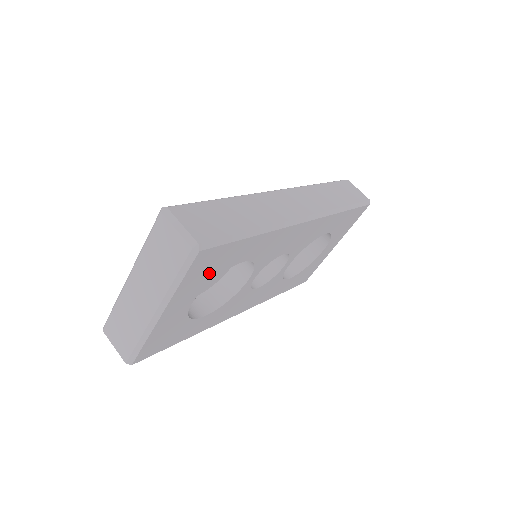
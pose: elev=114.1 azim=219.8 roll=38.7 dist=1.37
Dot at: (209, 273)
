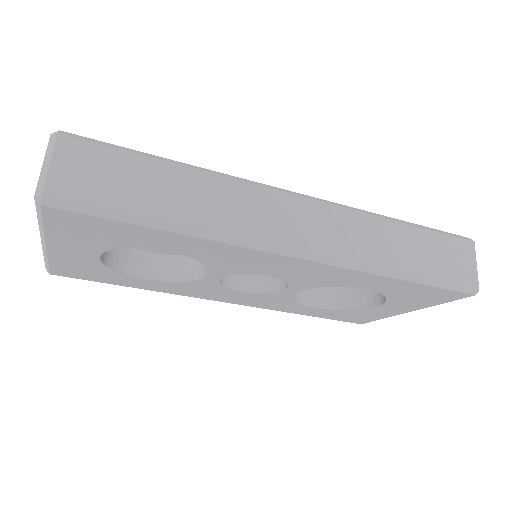
Dot at: (99, 238)
